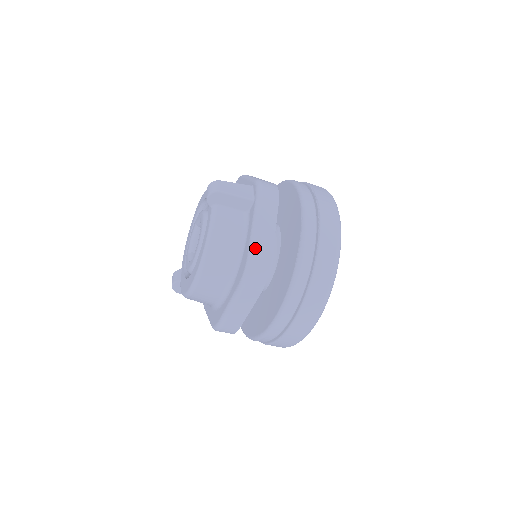
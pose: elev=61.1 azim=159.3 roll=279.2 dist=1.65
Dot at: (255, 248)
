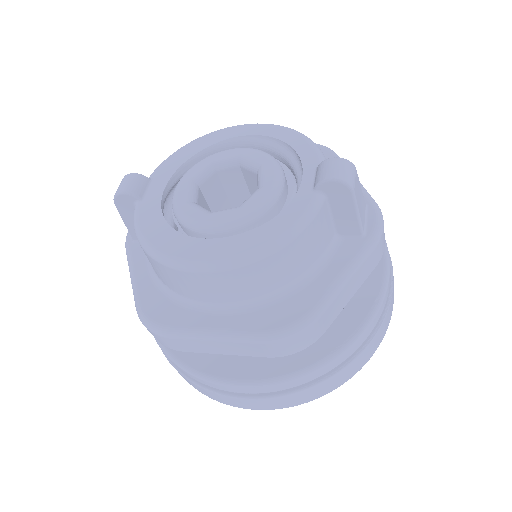
Dot at: (326, 309)
